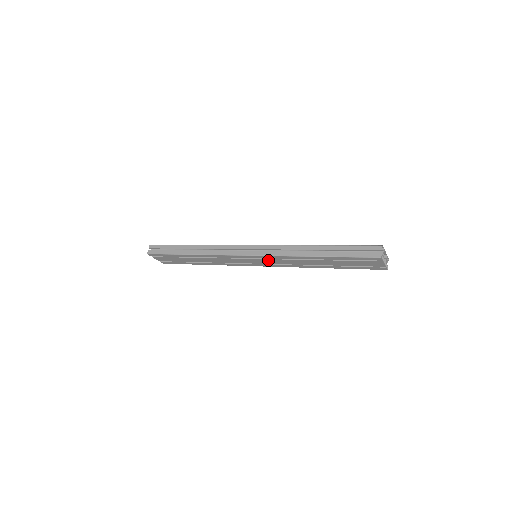
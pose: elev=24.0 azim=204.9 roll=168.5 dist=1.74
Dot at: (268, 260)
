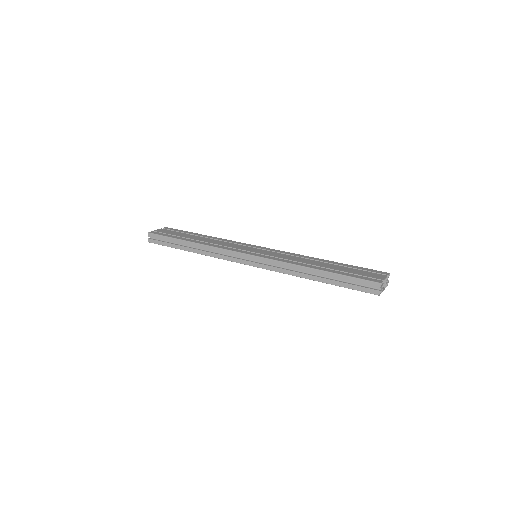
Dot at: occluded
